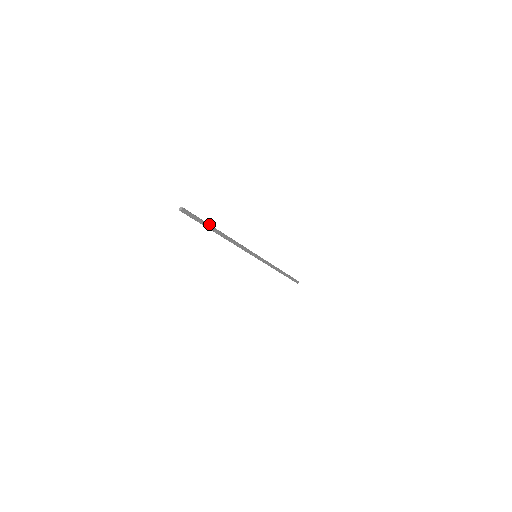
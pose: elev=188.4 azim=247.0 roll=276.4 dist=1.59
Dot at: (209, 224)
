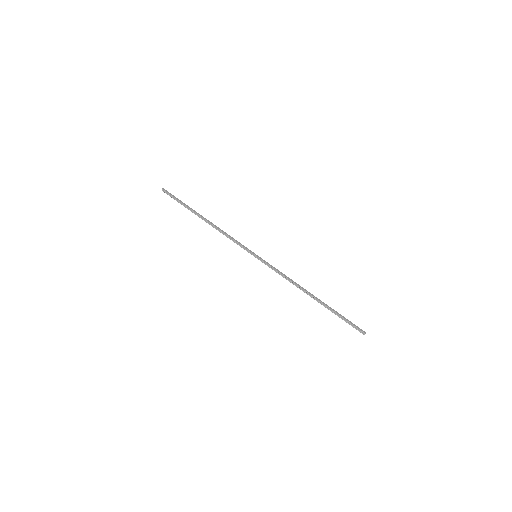
Dot at: (189, 207)
